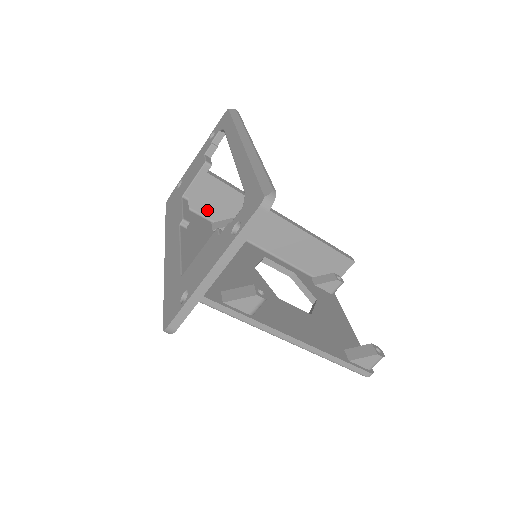
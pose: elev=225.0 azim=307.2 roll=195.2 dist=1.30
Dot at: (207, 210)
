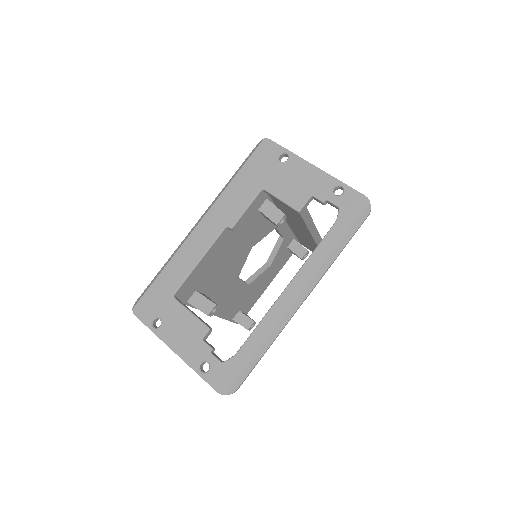
Dot at: occluded
